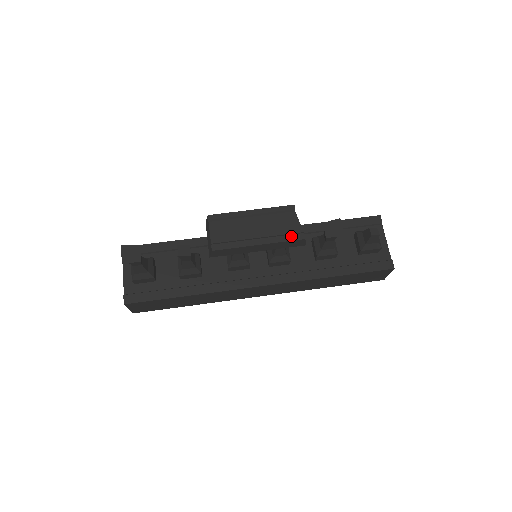
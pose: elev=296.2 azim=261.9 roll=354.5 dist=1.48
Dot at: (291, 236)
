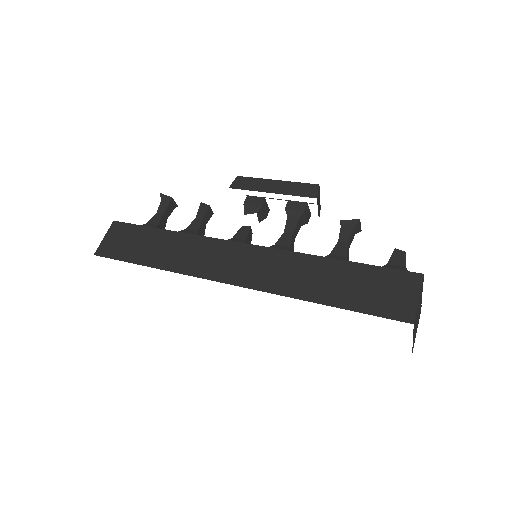
Dot at: (307, 186)
